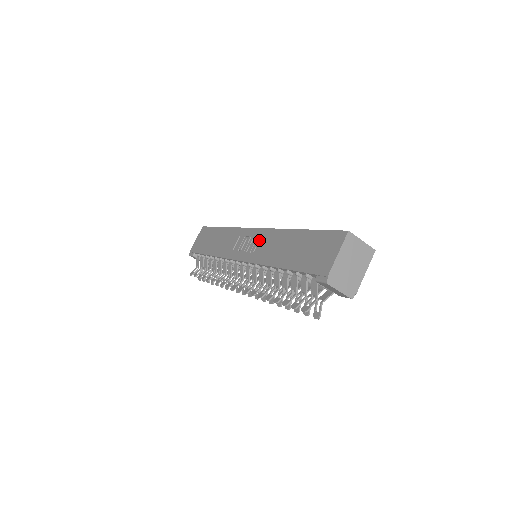
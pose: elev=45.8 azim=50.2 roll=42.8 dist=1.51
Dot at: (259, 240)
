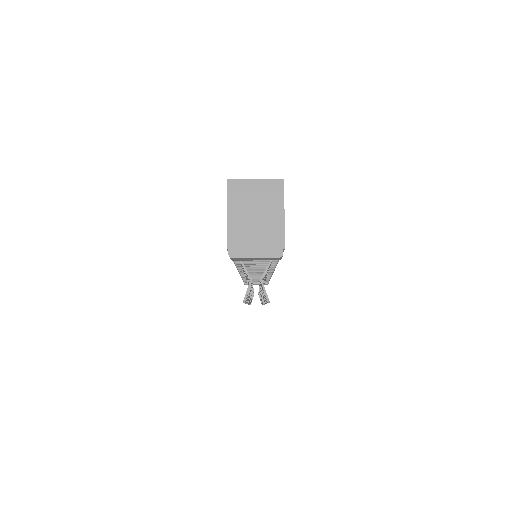
Dot at: occluded
